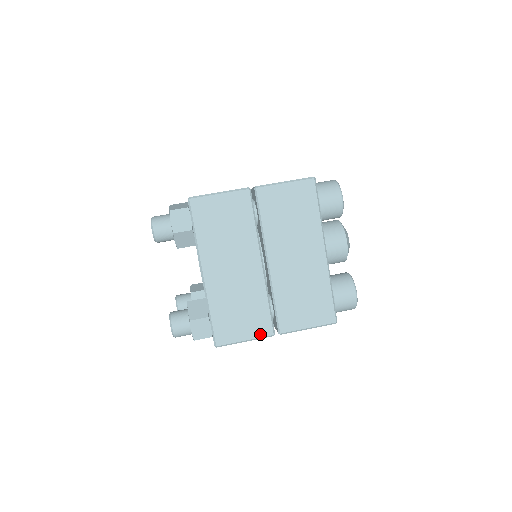
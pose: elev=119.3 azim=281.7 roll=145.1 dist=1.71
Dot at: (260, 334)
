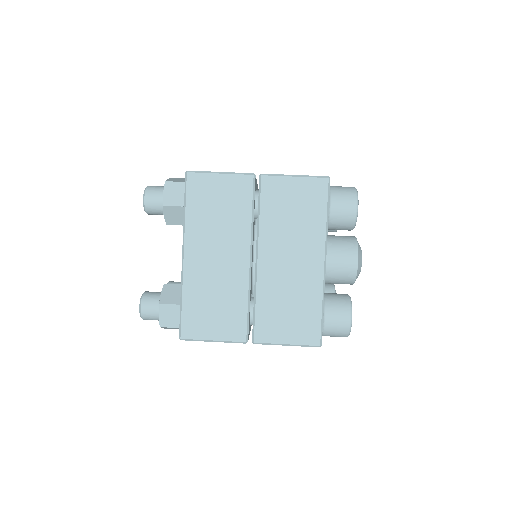
Dot at: (231, 337)
